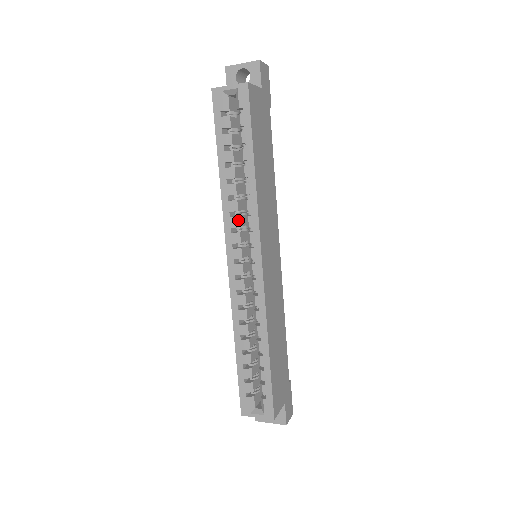
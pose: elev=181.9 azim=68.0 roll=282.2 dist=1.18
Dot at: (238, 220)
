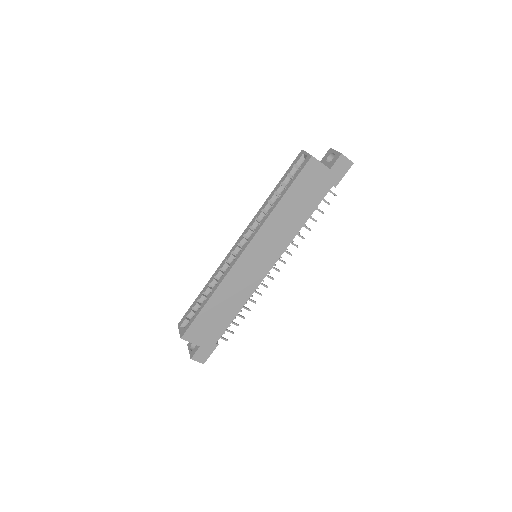
Dot at: (257, 224)
